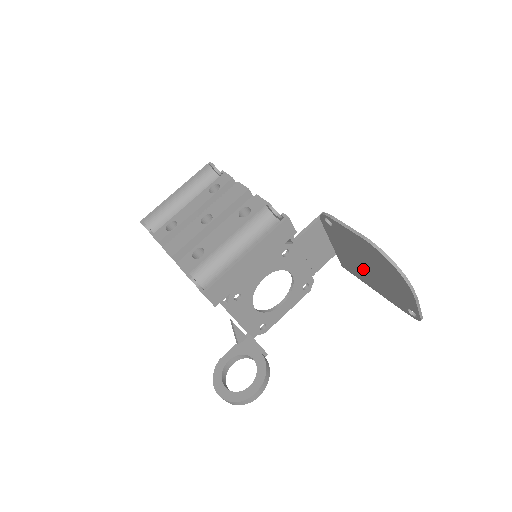
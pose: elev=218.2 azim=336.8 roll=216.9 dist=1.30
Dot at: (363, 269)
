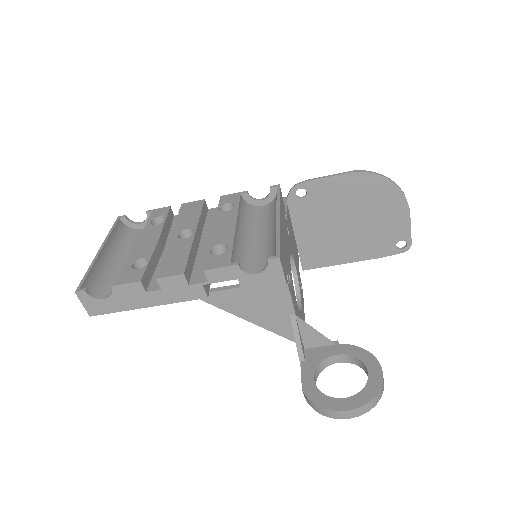
Dot at: (340, 236)
